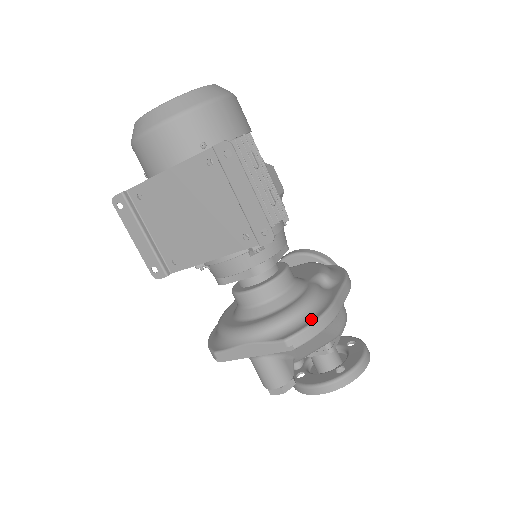
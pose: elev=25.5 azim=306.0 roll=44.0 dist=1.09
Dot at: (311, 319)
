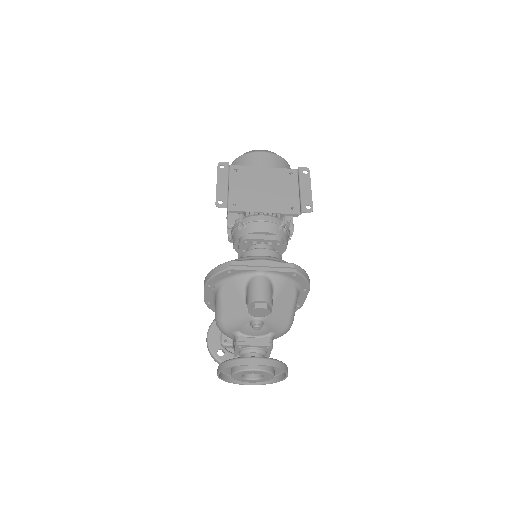
Dot at: occluded
